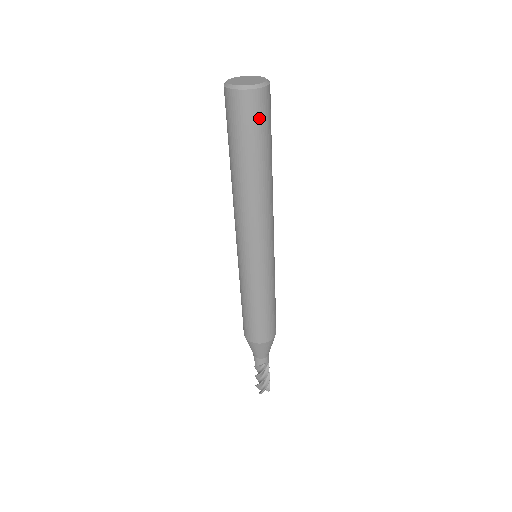
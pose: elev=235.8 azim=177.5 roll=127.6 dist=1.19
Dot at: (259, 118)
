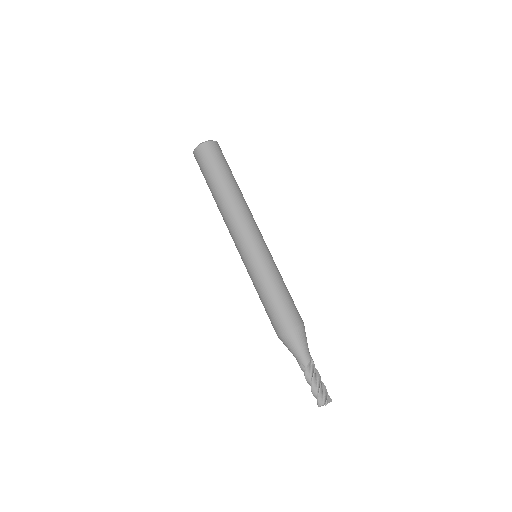
Dot at: (221, 155)
